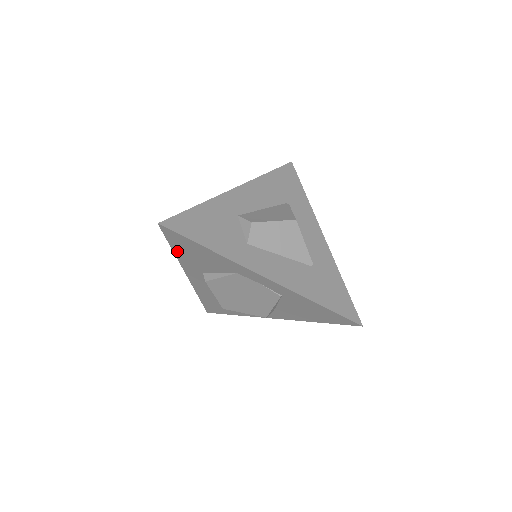
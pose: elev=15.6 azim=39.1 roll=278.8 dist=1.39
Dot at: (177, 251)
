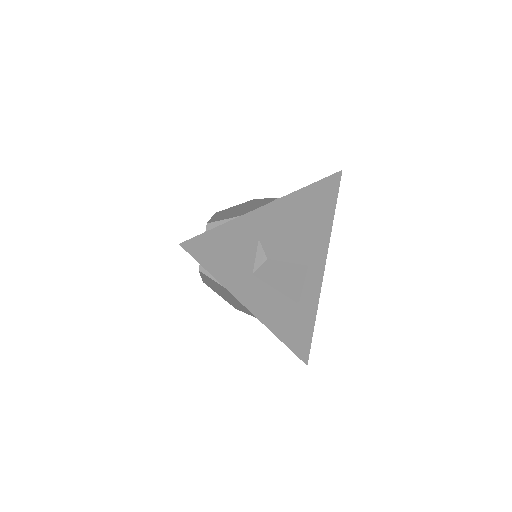
Dot at: occluded
